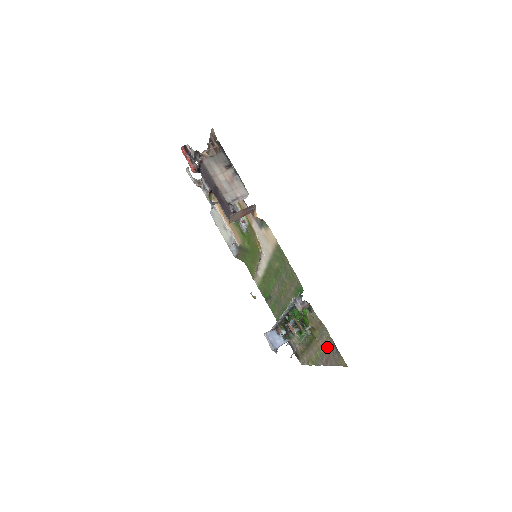
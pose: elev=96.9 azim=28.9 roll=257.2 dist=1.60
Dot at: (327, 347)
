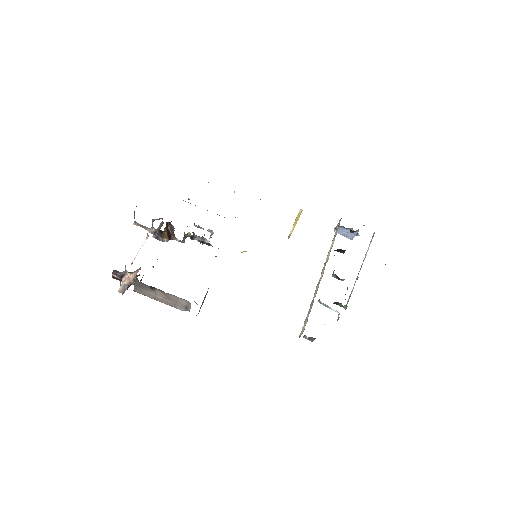
Dot at: occluded
